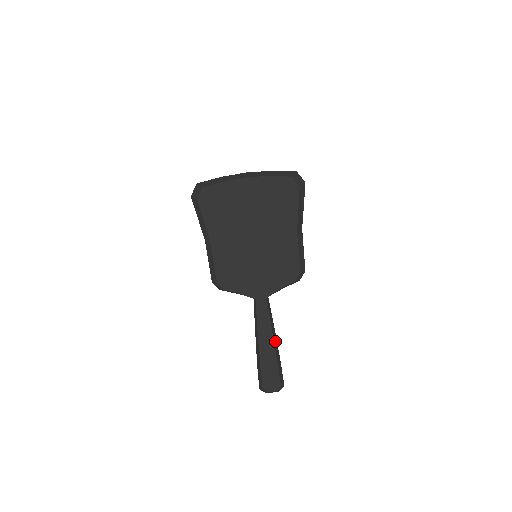
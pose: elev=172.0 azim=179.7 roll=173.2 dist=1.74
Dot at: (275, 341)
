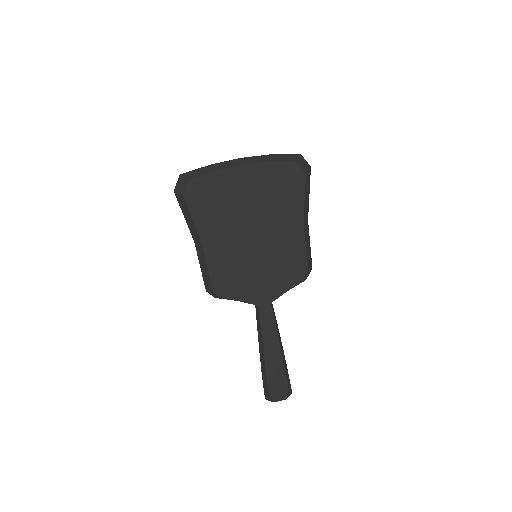
Dot at: (281, 348)
